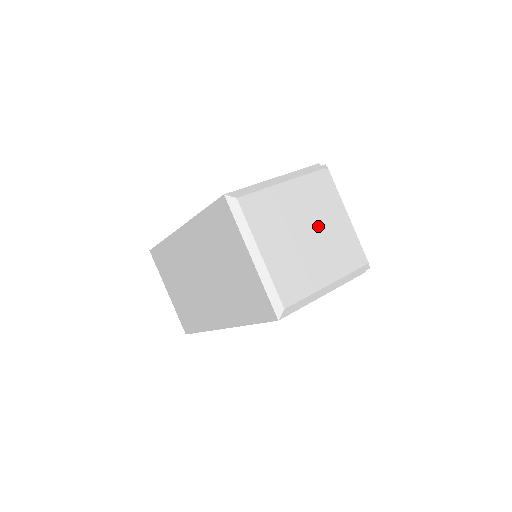
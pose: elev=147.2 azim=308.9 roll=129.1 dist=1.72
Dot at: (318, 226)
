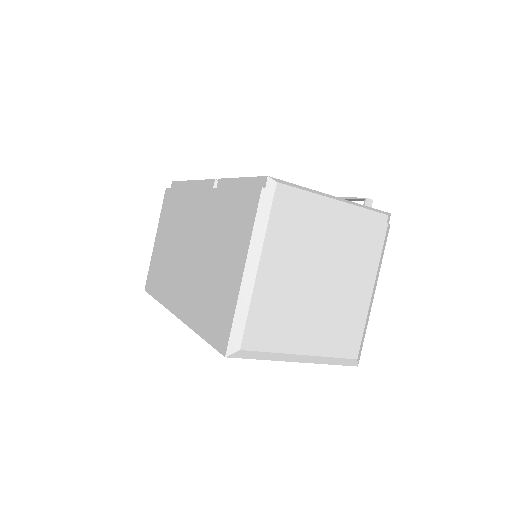
Dot at: (322, 258)
